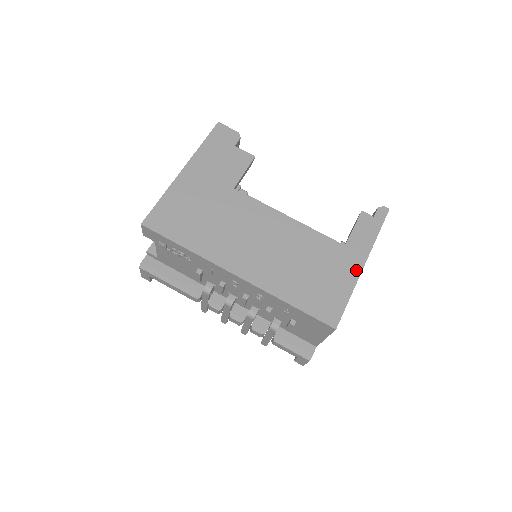
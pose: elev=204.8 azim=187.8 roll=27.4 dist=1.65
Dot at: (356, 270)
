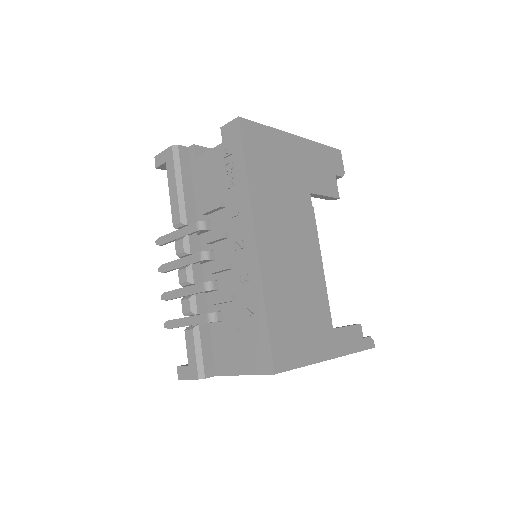
Dot at: (324, 354)
